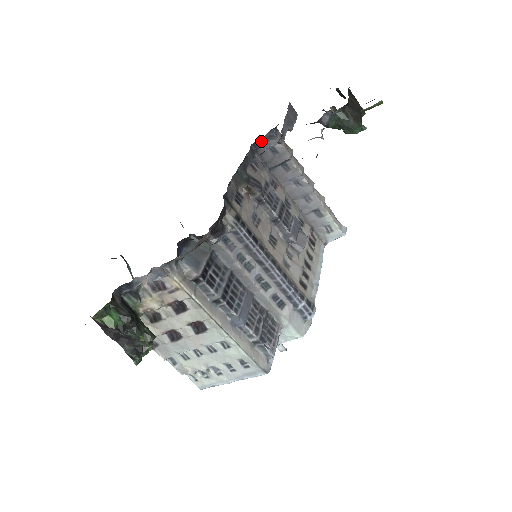
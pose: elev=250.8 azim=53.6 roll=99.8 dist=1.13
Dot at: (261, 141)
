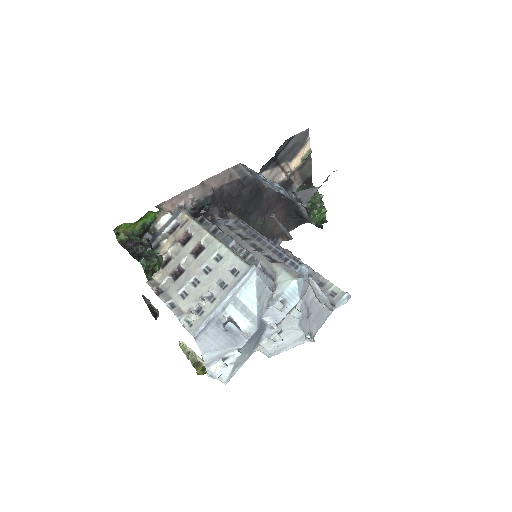
Dot at: occluded
